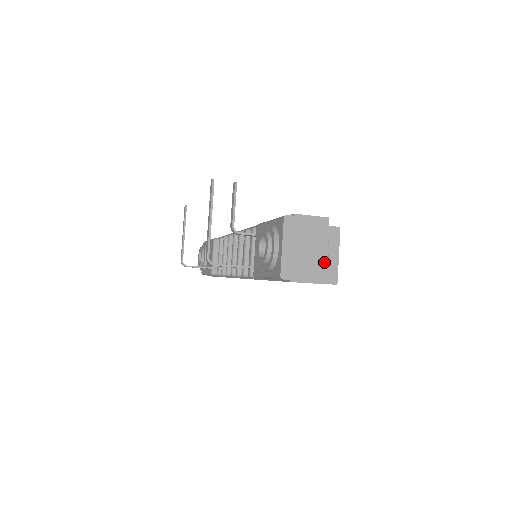
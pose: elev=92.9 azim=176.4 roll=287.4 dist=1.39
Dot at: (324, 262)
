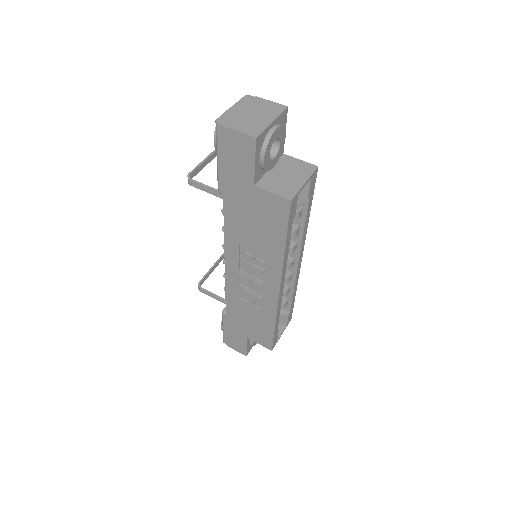
Dot at: (264, 126)
